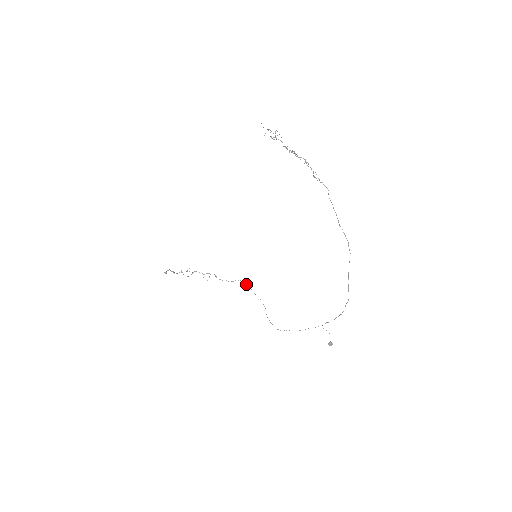
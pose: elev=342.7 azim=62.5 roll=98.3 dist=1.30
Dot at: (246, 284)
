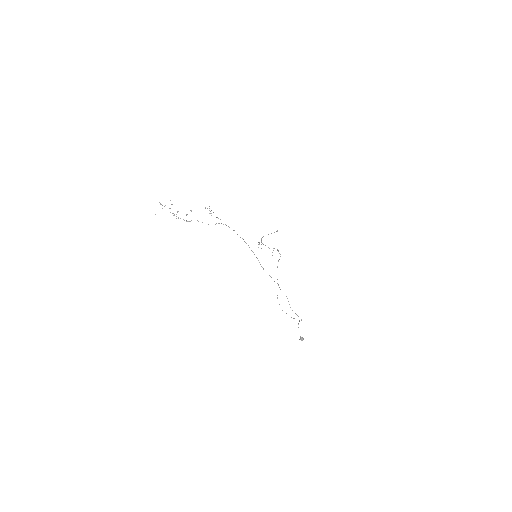
Dot at: (277, 267)
